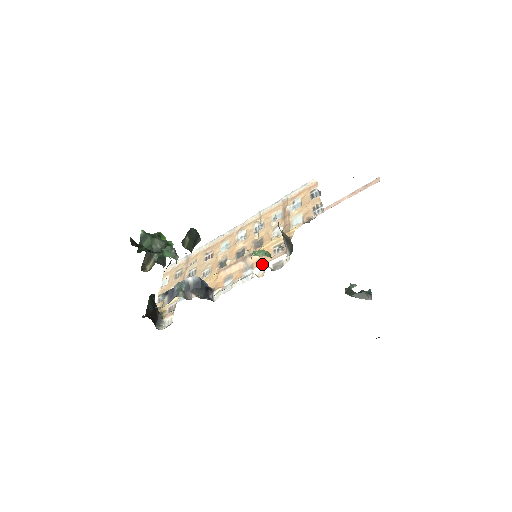
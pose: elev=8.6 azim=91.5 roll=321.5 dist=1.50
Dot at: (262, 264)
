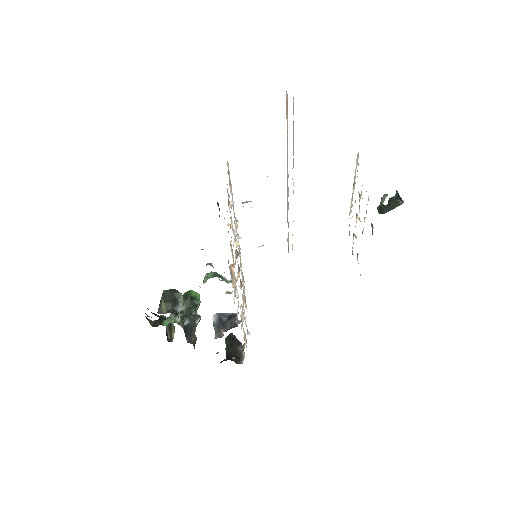
Dot at: occluded
